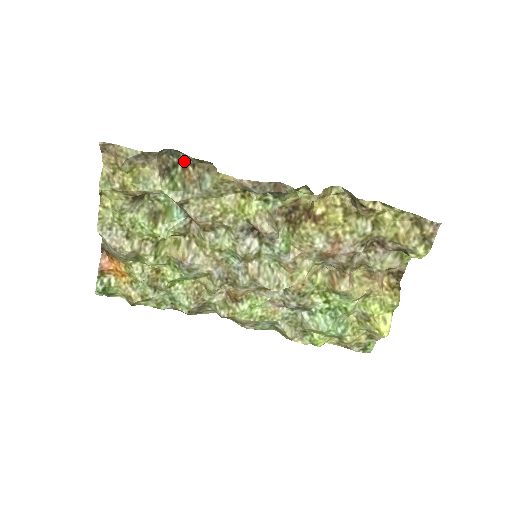
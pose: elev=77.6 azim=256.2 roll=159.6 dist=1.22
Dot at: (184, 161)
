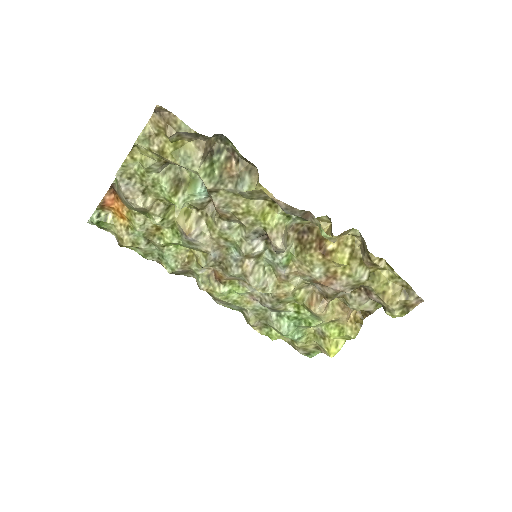
Dot at: (230, 151)
